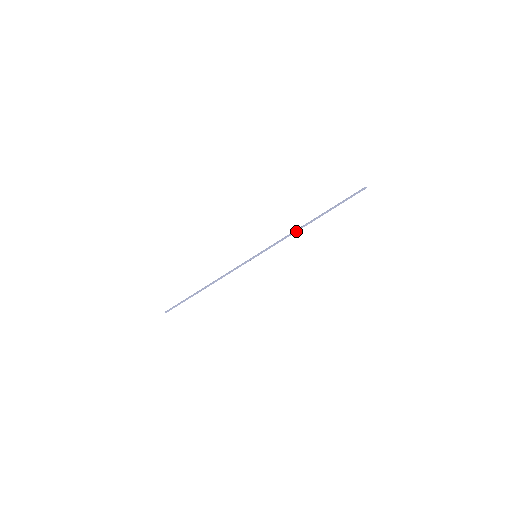
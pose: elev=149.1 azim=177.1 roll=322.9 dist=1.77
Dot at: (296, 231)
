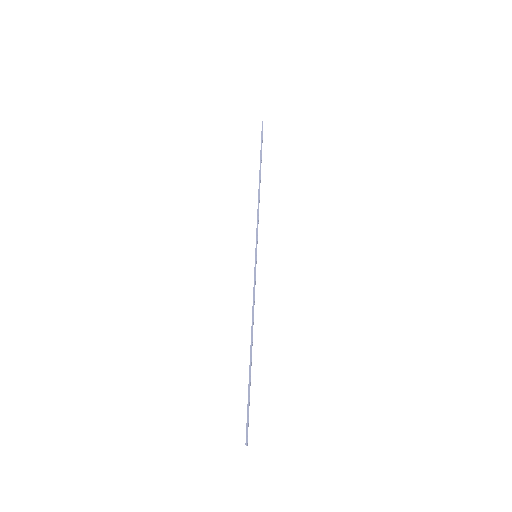
Dot at: (258, 198)
